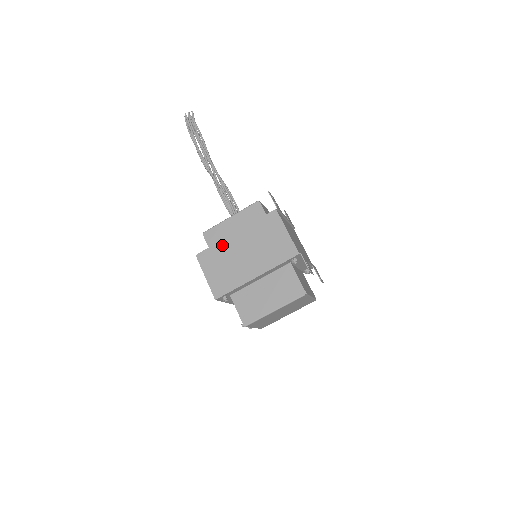
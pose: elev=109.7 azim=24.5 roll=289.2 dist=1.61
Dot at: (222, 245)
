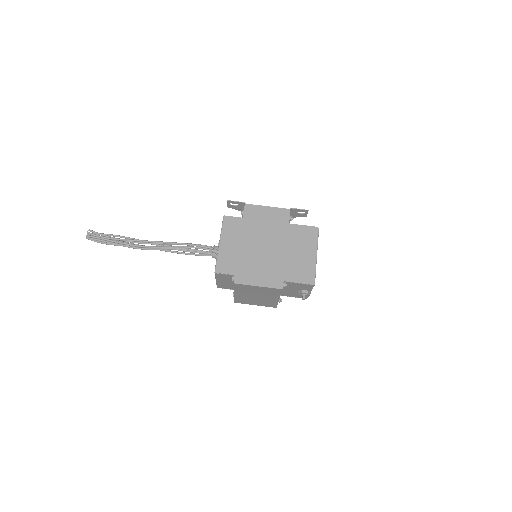
Dot at: (242, 257)
